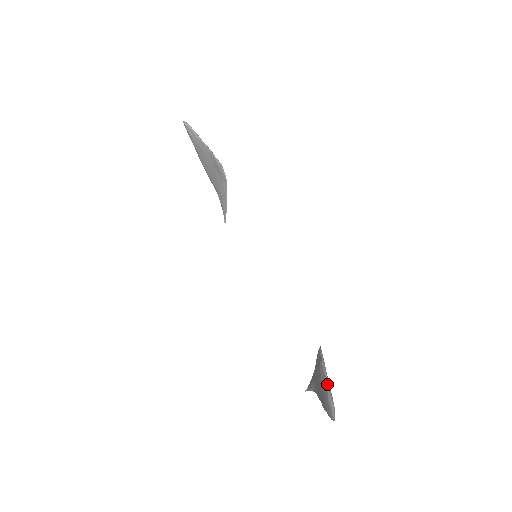
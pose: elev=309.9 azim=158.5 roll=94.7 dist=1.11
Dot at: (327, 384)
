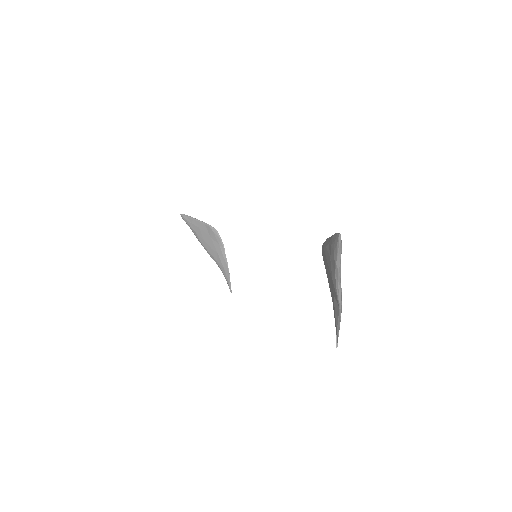
Dot at: (330, 237)
